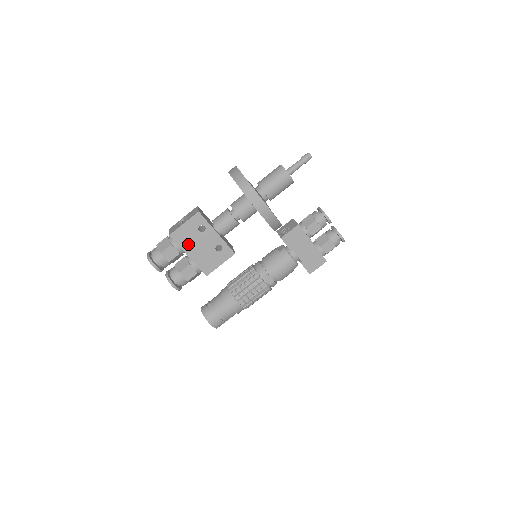
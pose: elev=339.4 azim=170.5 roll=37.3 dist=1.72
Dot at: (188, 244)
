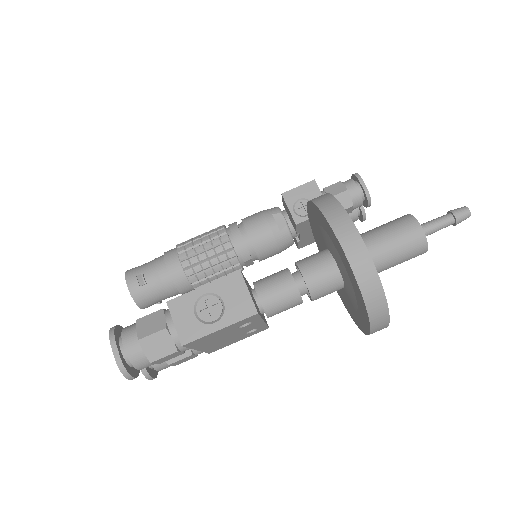
Dot at: (207, 342)
